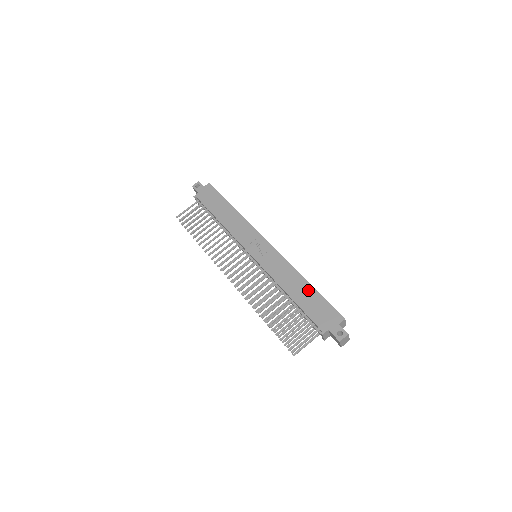
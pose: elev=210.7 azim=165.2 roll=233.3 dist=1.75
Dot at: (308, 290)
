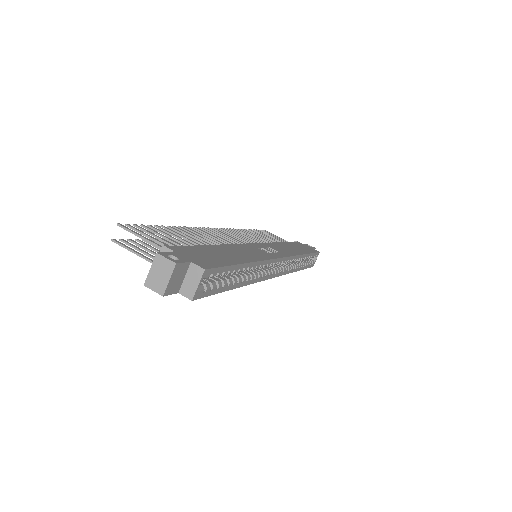
Dot at: (235, 258)
